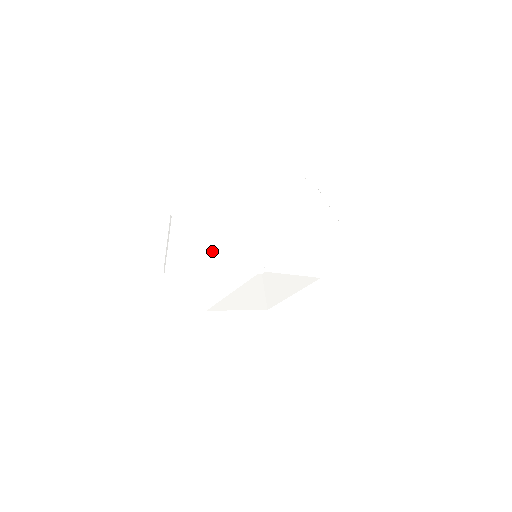
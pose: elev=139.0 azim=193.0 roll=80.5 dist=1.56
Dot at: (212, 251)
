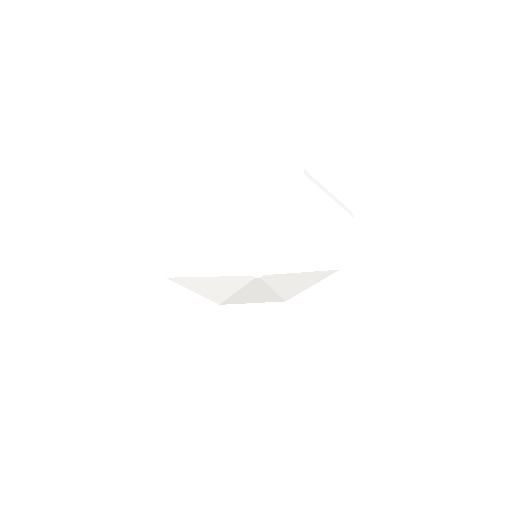
Dot at: (226, 231)
